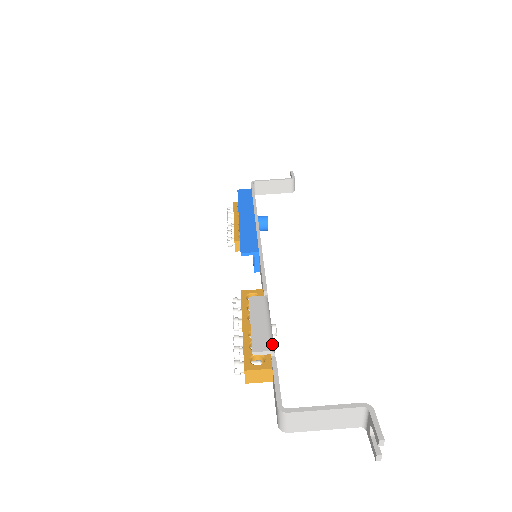
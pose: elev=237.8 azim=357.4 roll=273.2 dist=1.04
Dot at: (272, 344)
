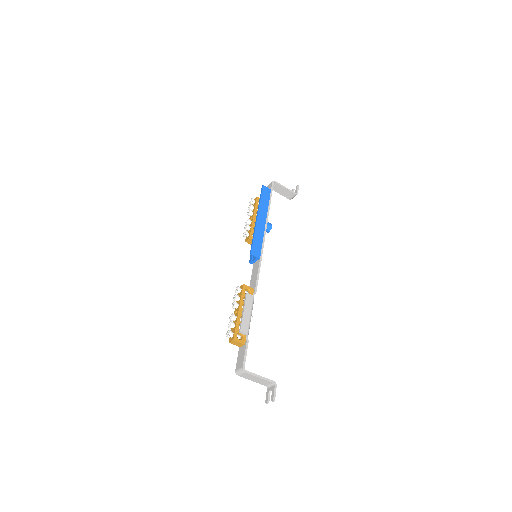
Dot at: occluded
